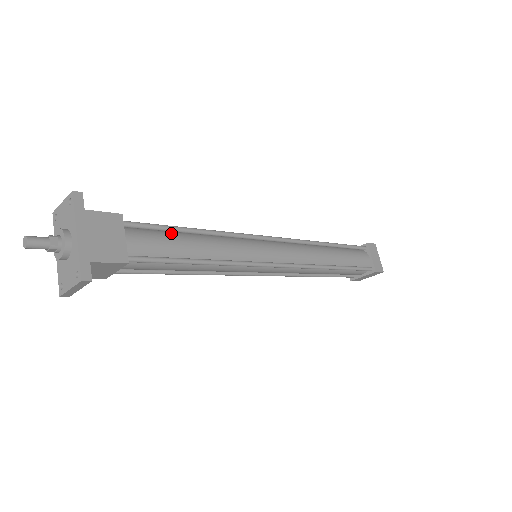
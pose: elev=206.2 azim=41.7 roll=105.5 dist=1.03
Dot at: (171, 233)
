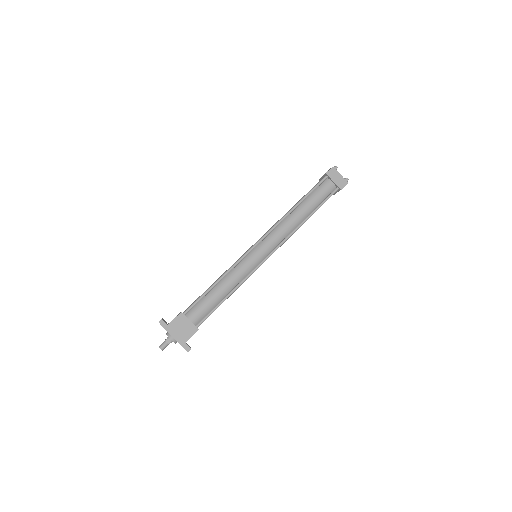
Dot at: (206, 296)
